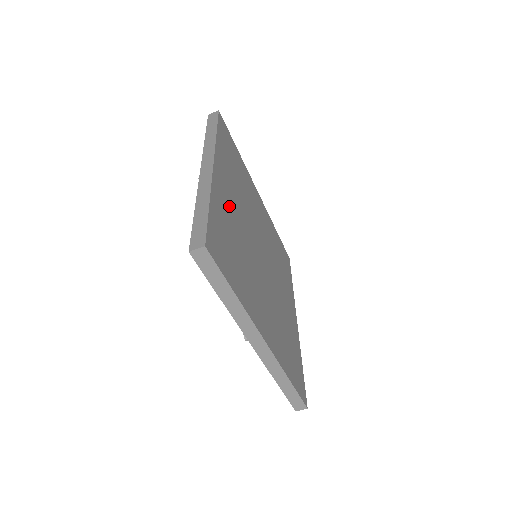
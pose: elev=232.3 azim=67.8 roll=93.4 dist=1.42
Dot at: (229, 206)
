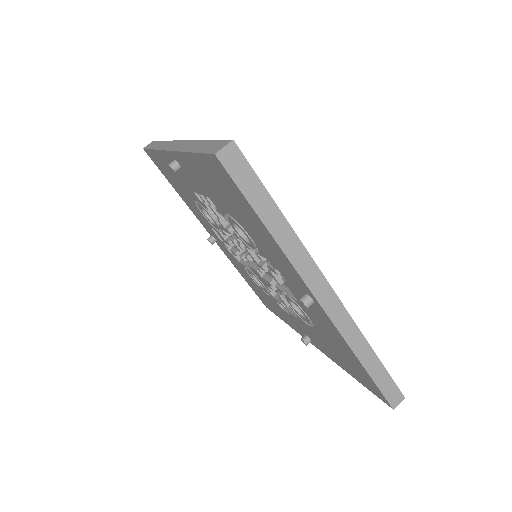
Dot at: occluded
